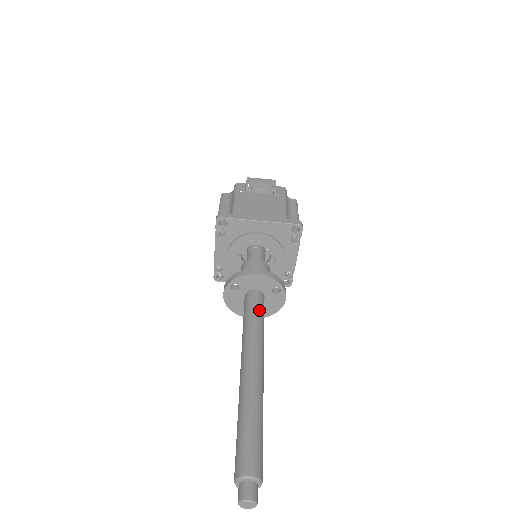
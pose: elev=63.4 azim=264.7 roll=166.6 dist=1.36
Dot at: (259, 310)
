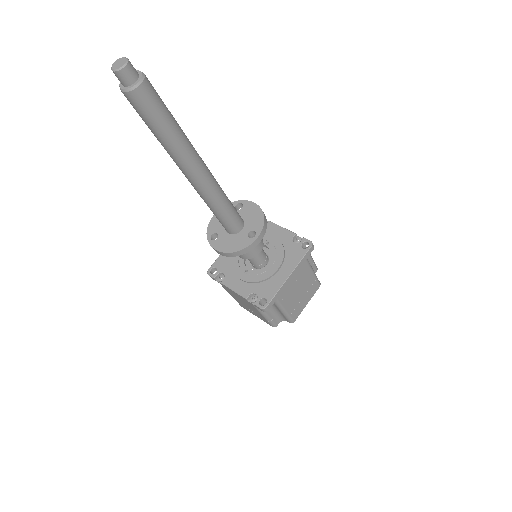
Dot at: occluded
